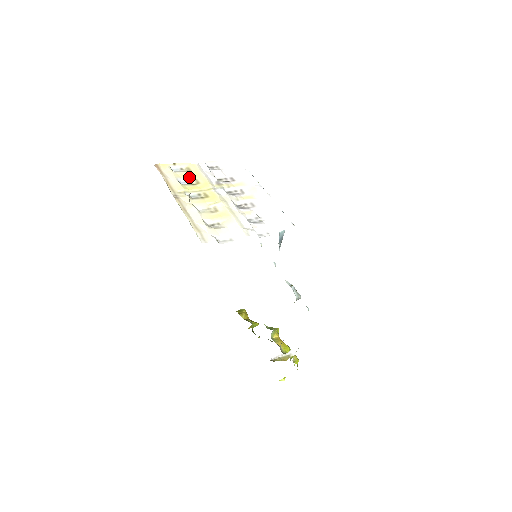
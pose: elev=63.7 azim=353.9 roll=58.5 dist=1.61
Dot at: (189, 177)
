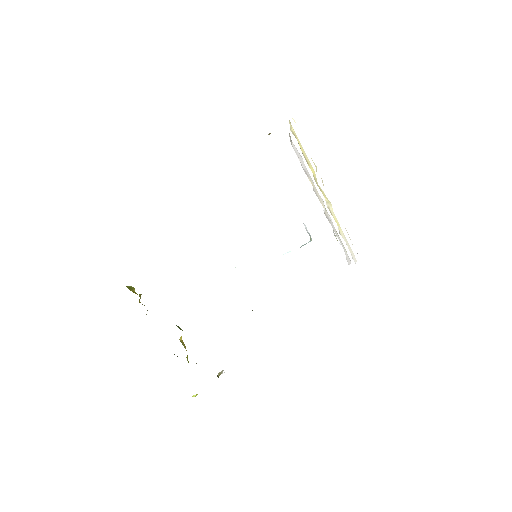
Dot at: occluded
